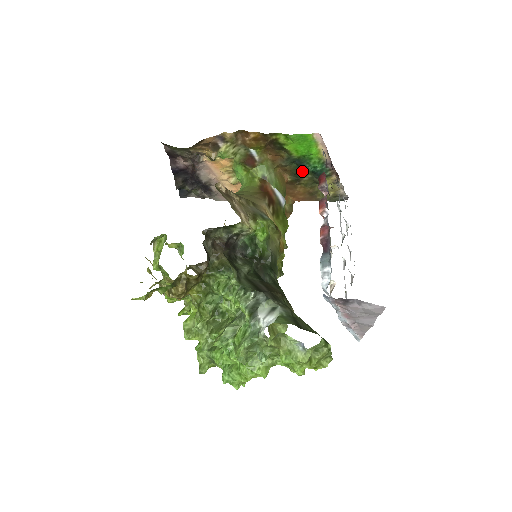
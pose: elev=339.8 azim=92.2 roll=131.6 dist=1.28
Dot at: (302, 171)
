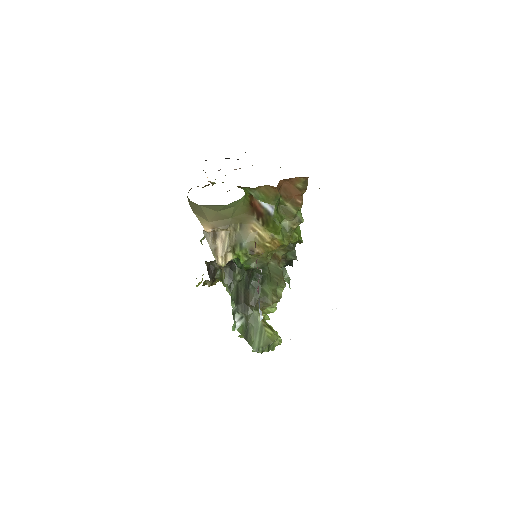
Dot at: occluded
